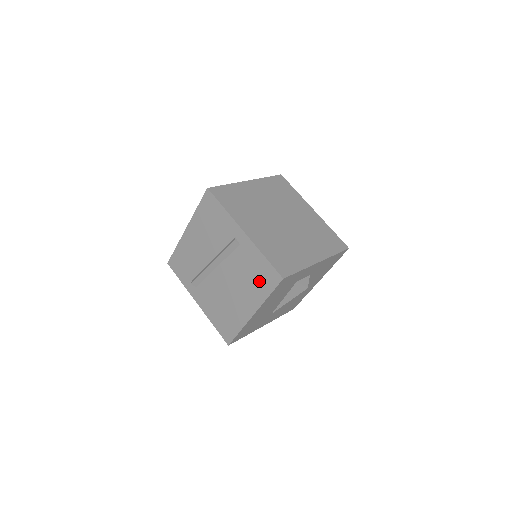
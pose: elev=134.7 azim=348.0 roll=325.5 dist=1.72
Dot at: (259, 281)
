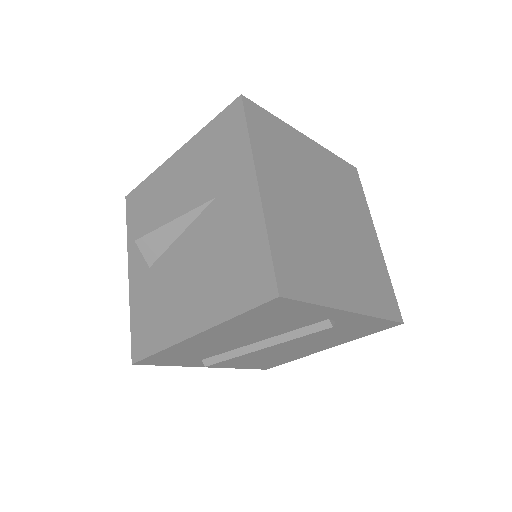
Dot at: (356, 333)
